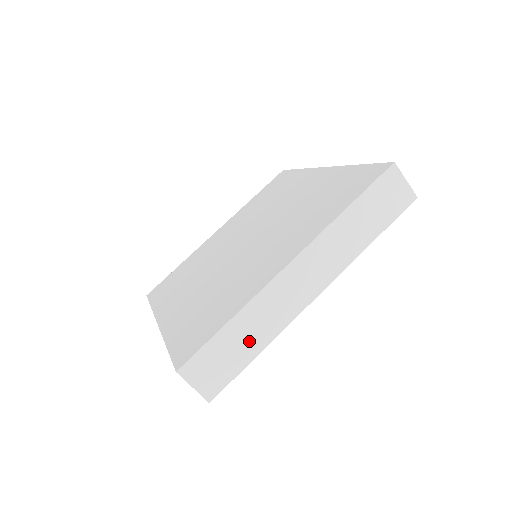
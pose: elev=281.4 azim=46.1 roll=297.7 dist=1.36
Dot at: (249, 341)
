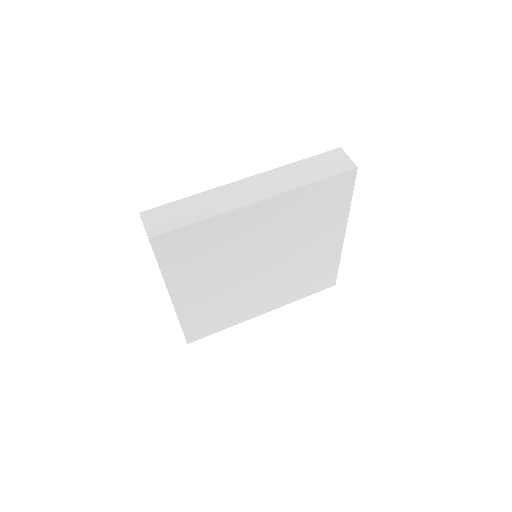
Dot at: (196, 212)
